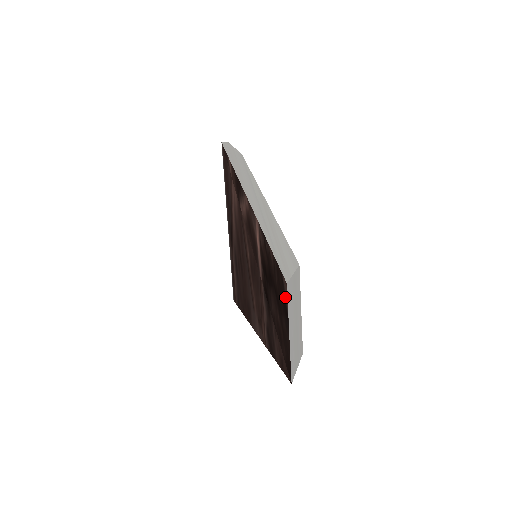
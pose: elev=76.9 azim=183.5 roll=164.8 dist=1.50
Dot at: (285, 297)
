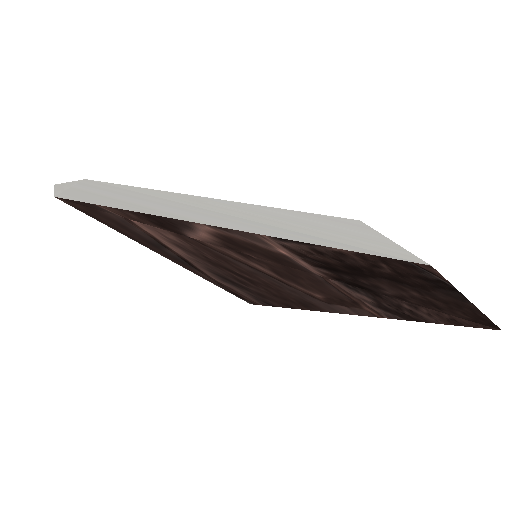
Dot at: (433, 277)
